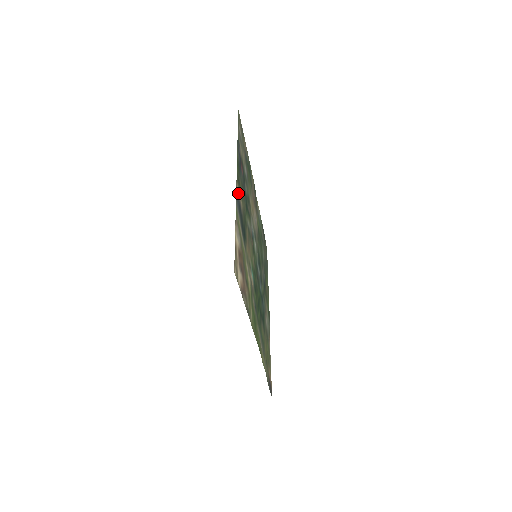
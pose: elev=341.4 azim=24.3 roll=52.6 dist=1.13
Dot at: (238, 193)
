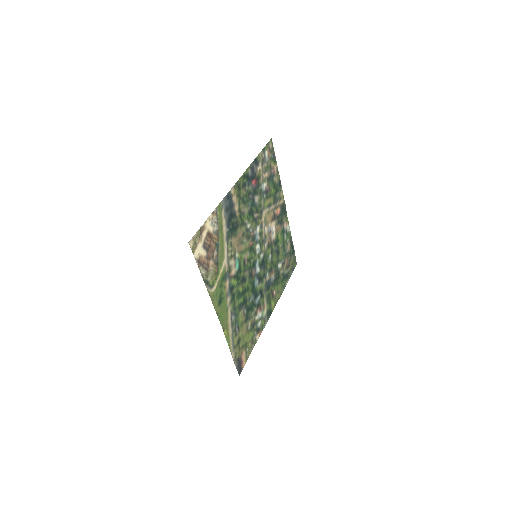
Dot at: (233, 196)
